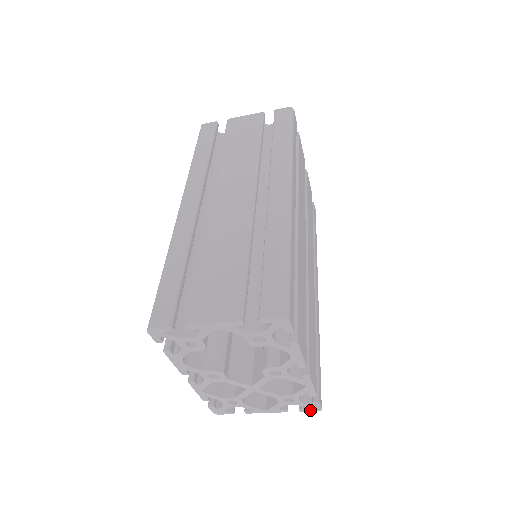
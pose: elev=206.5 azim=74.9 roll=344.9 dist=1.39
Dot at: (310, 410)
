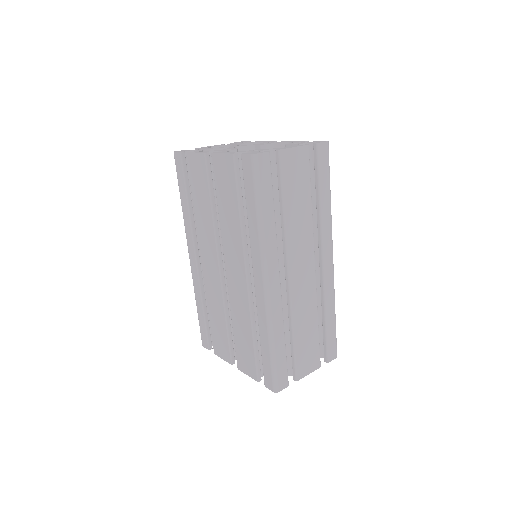
Dot at: occluded
